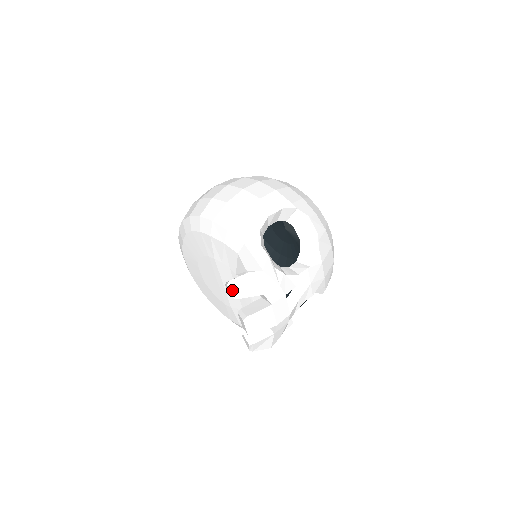
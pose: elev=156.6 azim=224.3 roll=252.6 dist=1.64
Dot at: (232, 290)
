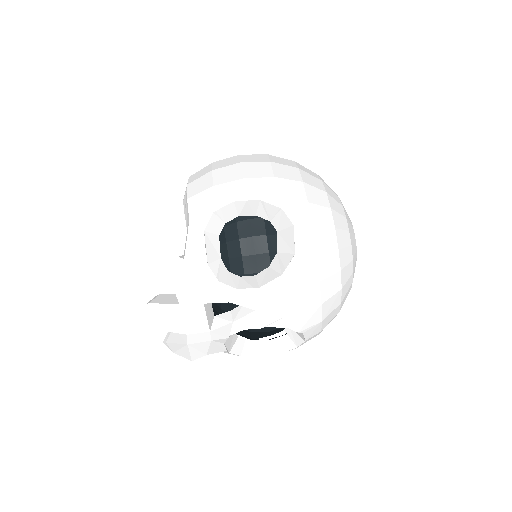
Dot at: (145, 264)
